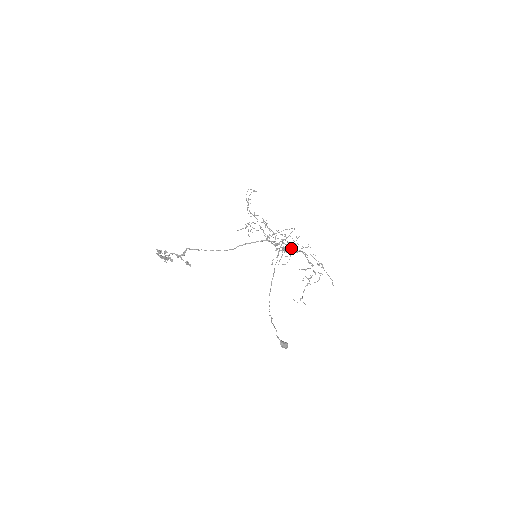
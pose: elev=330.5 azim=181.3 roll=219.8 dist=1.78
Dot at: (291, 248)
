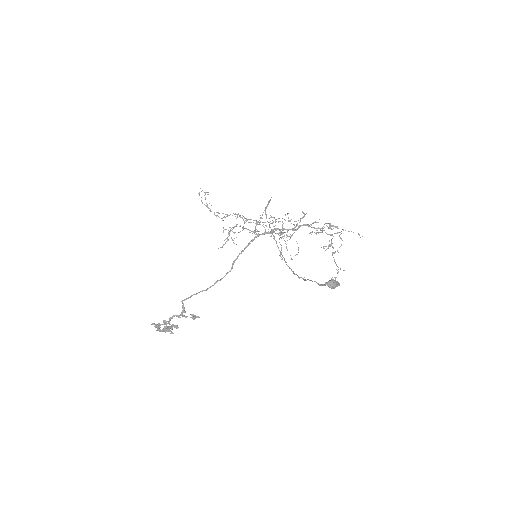
Dot at: (288, 229)
